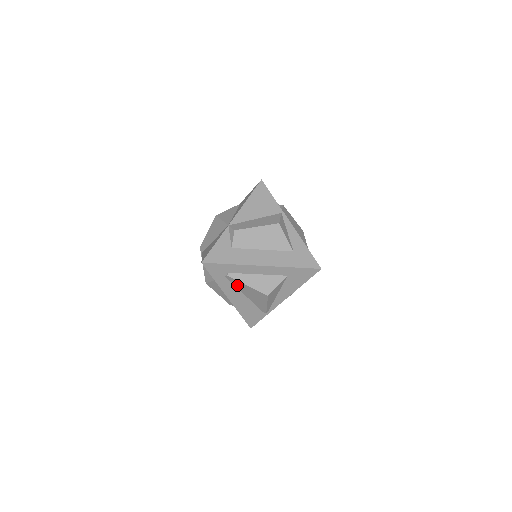
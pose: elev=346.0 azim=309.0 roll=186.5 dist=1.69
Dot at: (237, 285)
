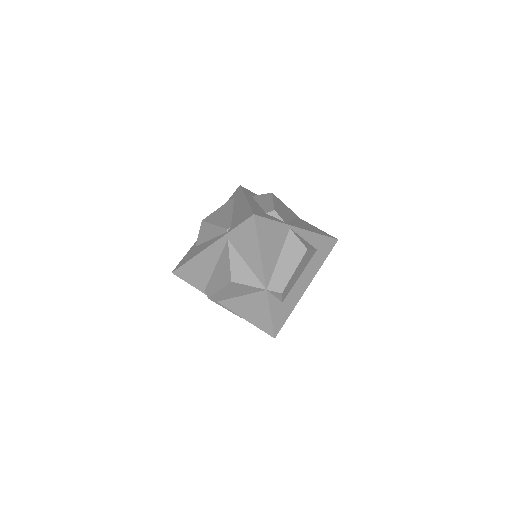
Dot at: occluded
